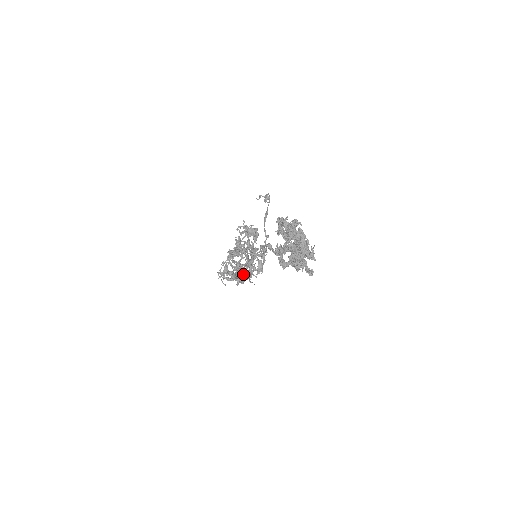
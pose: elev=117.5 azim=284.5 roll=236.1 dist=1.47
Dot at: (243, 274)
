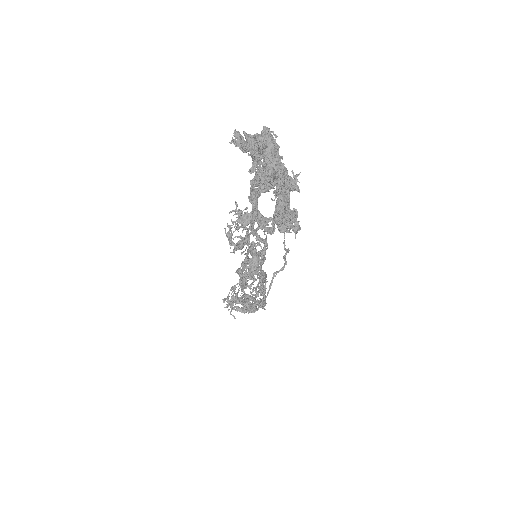
Dot at: (256, 301)
